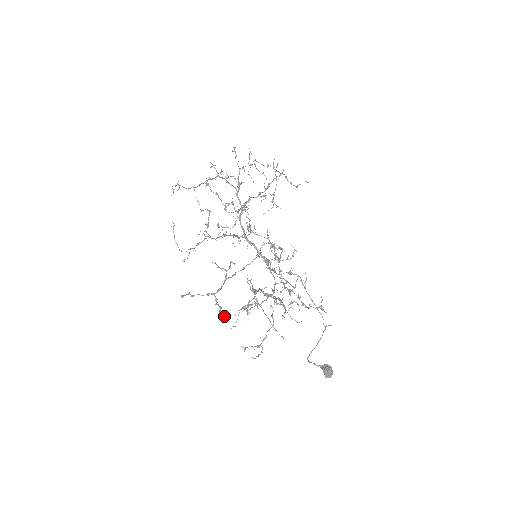
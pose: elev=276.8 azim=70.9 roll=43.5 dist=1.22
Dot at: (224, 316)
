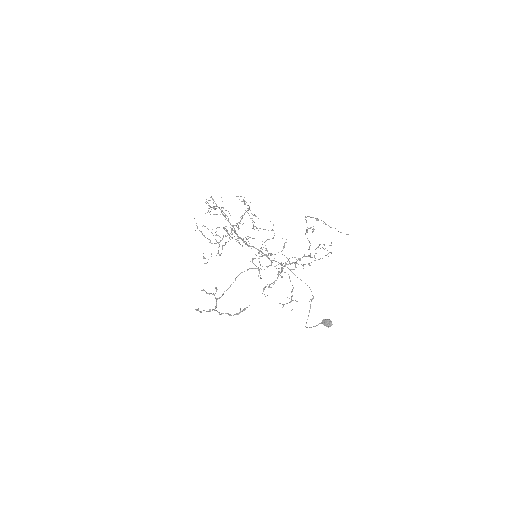
Dot at: occluded
